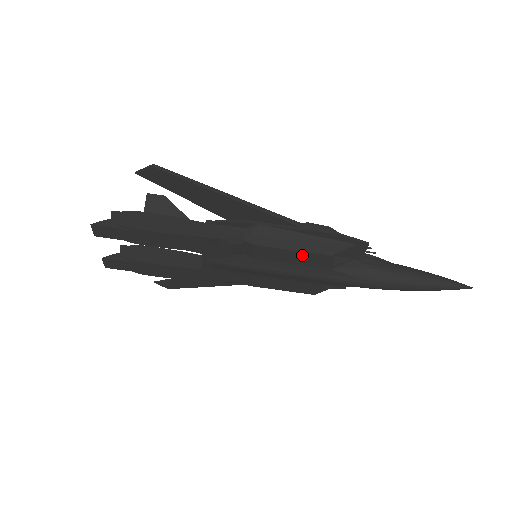
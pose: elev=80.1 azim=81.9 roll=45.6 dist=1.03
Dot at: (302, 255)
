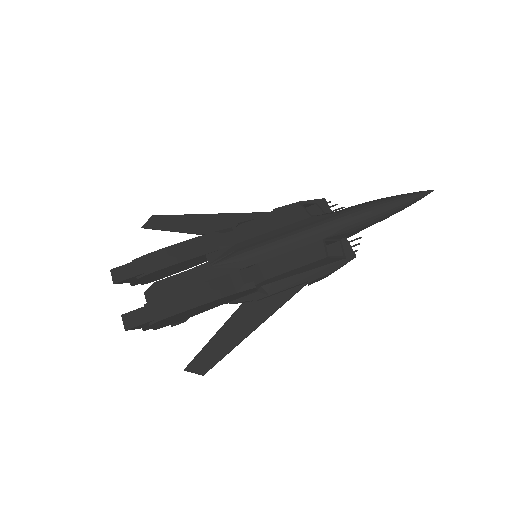
Dot at: (280, 215)
